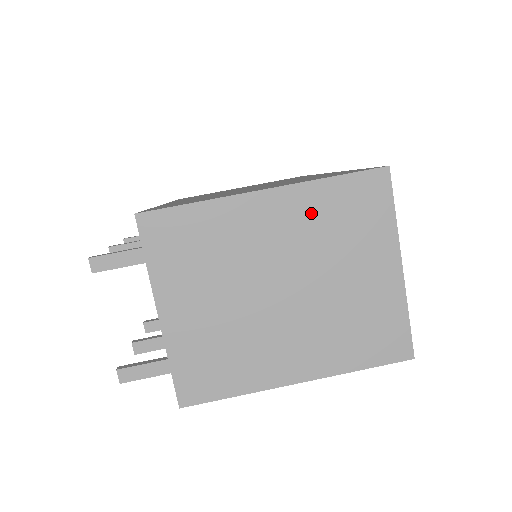
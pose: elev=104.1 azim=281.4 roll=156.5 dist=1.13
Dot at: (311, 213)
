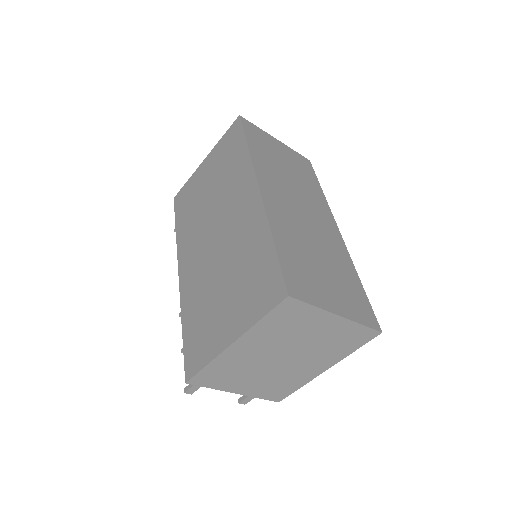
Dot at: (266, 334)
